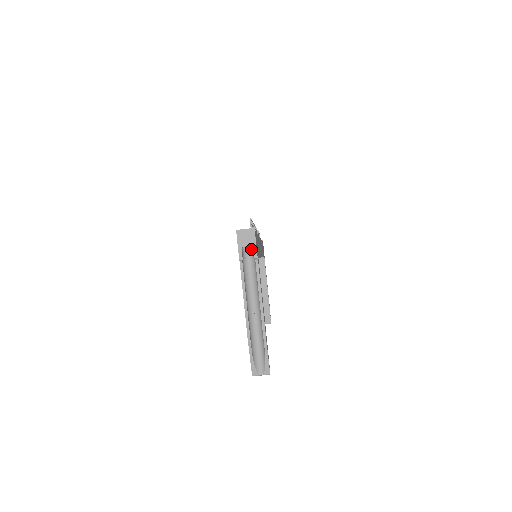
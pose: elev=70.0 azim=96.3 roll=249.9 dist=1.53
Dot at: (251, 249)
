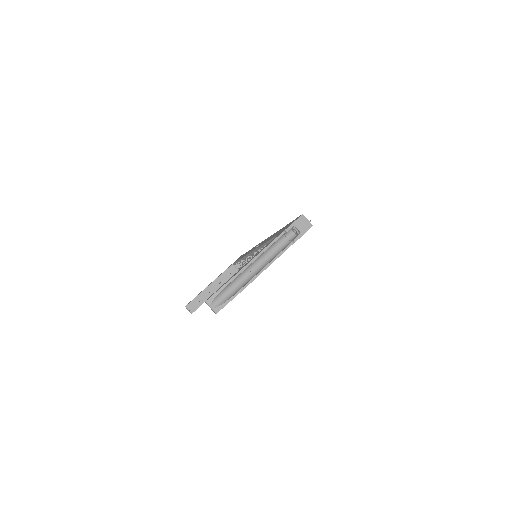
Dot at: (295, 235)
